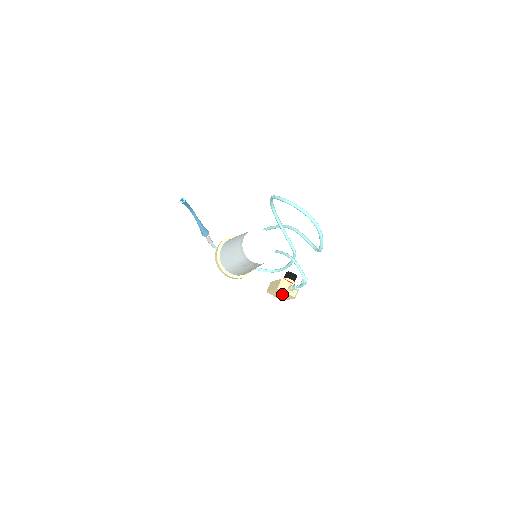
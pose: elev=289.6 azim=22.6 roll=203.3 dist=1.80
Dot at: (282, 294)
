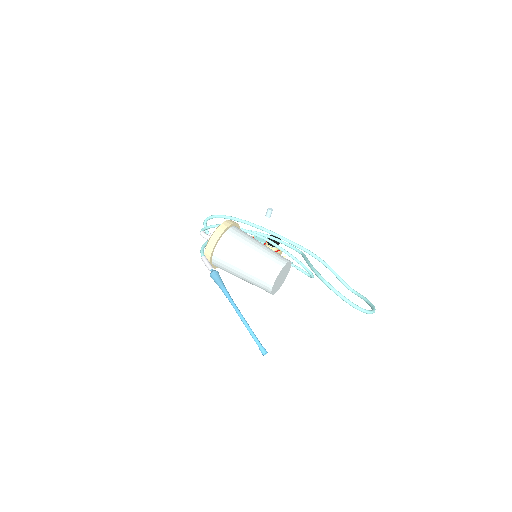
Dot at: occluded
